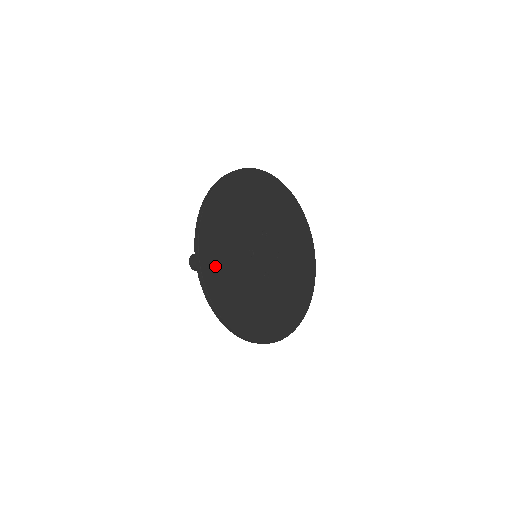
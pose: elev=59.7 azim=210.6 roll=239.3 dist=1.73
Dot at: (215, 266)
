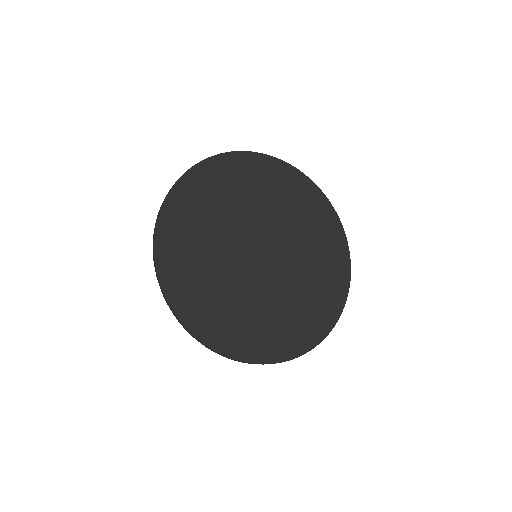
Dot at: (178, 239)
